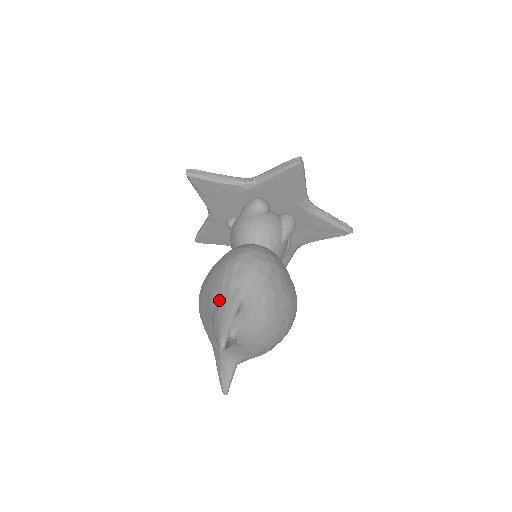
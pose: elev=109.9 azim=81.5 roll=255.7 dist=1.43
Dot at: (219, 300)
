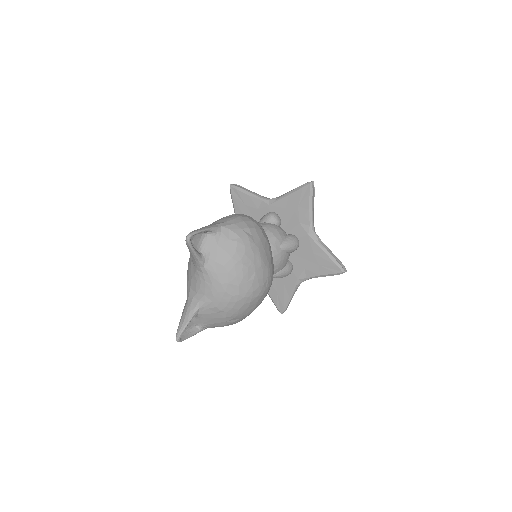
Dot at: occluded
